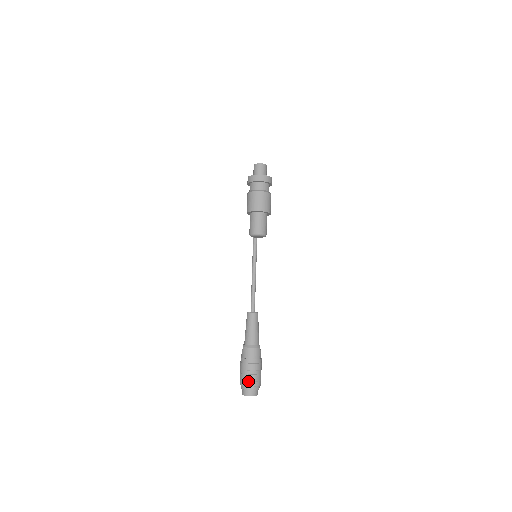
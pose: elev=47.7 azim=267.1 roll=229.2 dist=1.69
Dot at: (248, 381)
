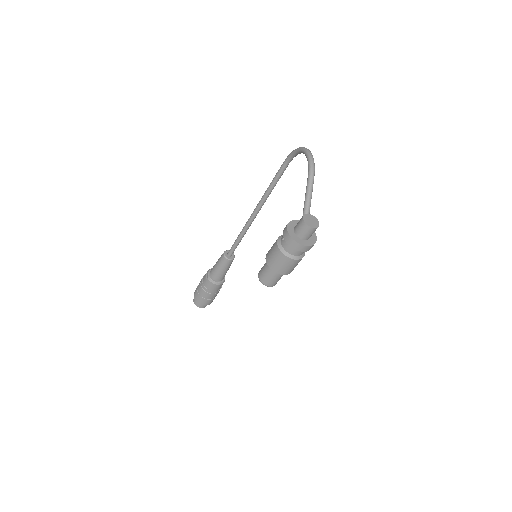
Dot at: (203, 302)
